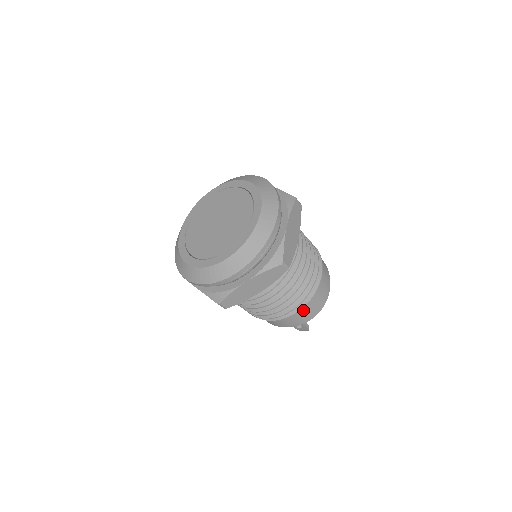
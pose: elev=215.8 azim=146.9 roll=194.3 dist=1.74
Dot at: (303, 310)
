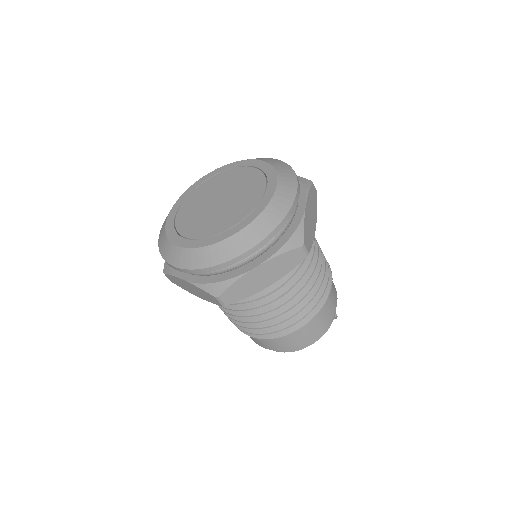
Dot at: (260, 339)
